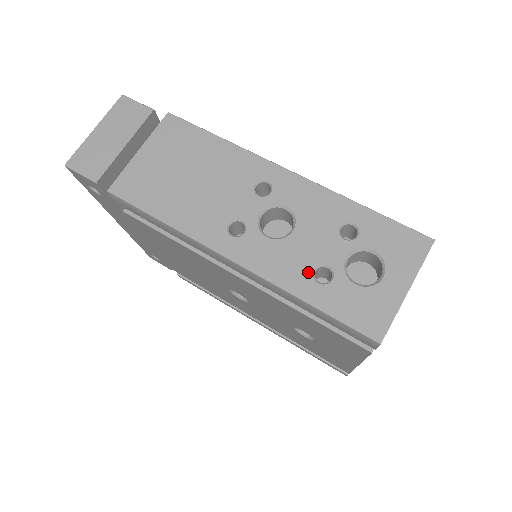
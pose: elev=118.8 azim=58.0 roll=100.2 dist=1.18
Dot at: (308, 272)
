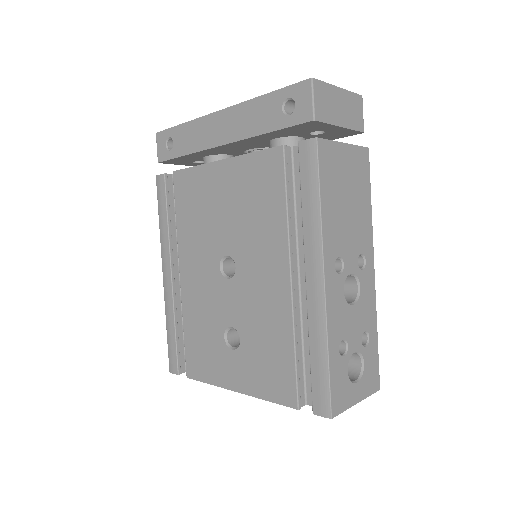
Dot at: (341, 337)
